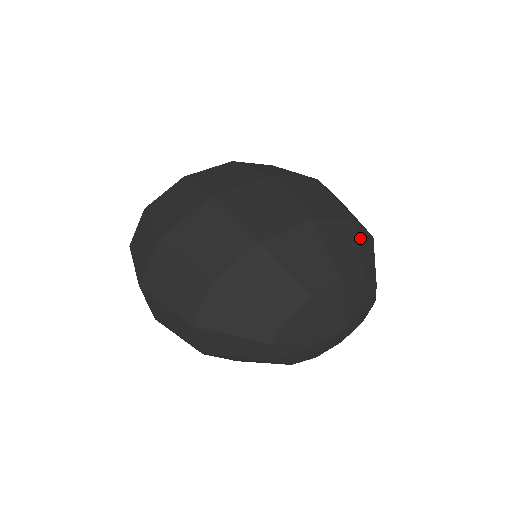
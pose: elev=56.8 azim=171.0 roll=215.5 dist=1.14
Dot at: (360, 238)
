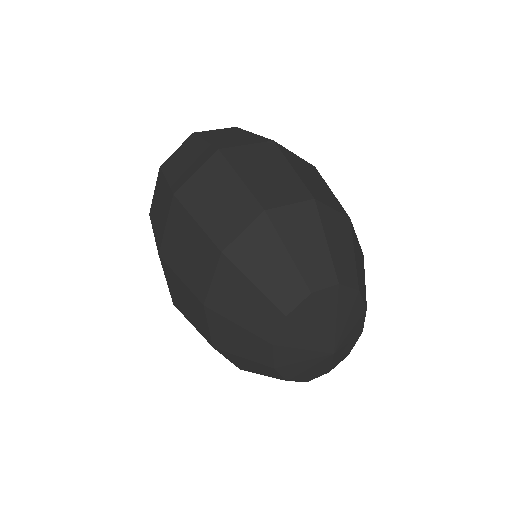
Dot at: occluded
